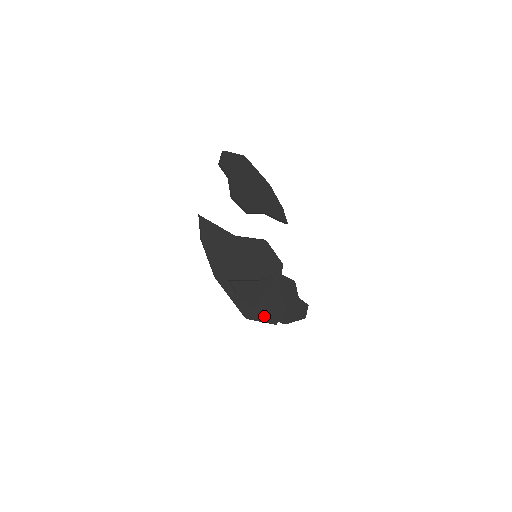
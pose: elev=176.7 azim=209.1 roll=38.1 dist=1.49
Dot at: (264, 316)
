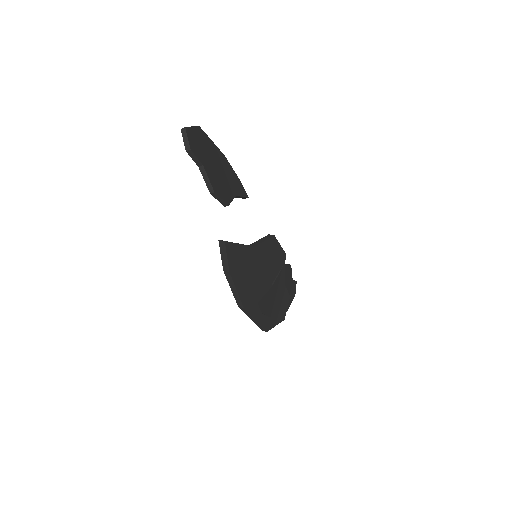
Dot at: (277, 318)
